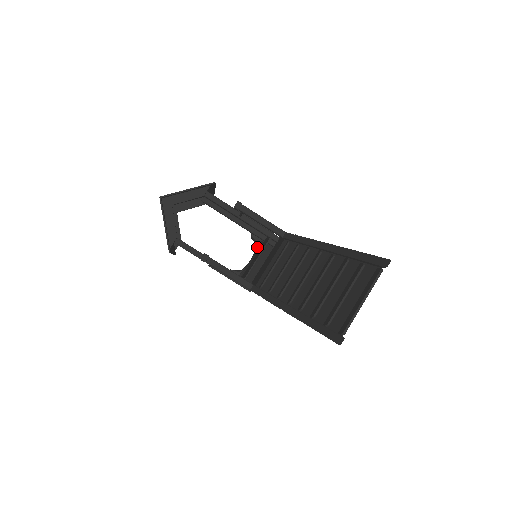
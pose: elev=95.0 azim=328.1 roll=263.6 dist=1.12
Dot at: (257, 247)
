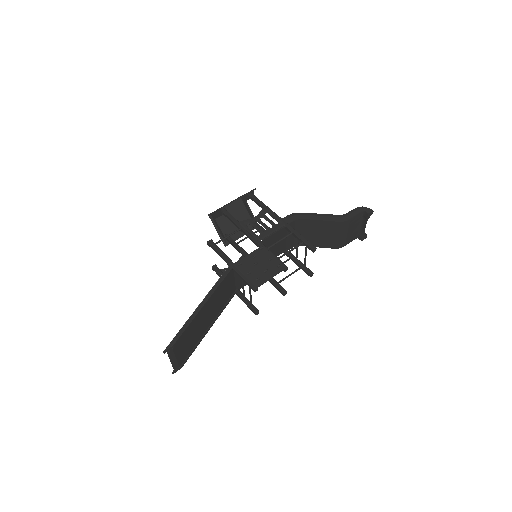
Dot at: (286, 230)
